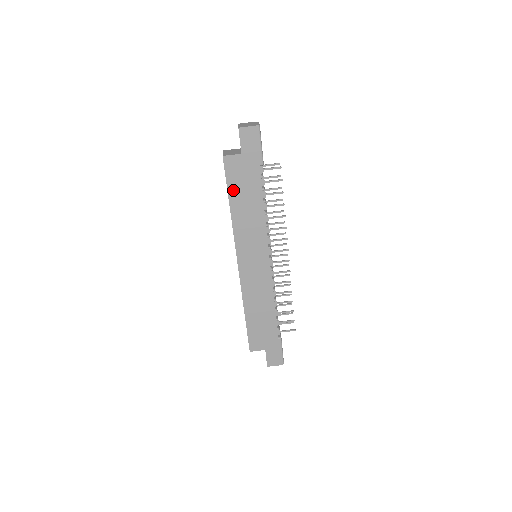
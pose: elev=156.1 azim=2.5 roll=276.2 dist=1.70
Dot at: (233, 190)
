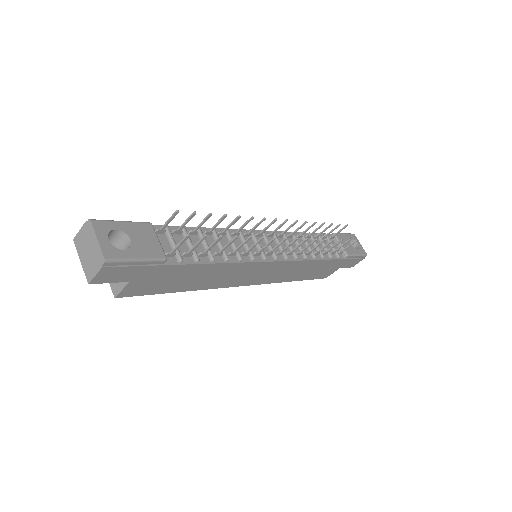
Dot at: (168, 289)
